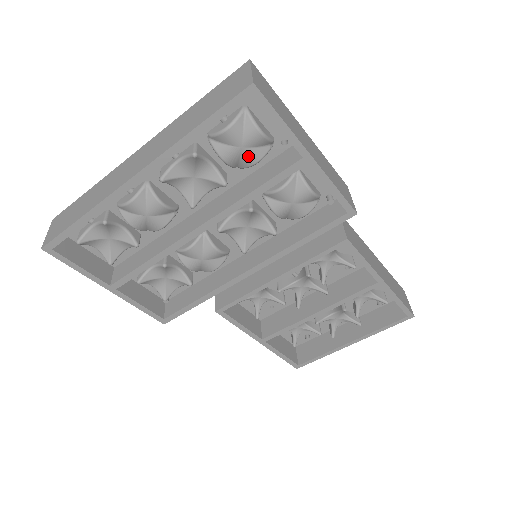
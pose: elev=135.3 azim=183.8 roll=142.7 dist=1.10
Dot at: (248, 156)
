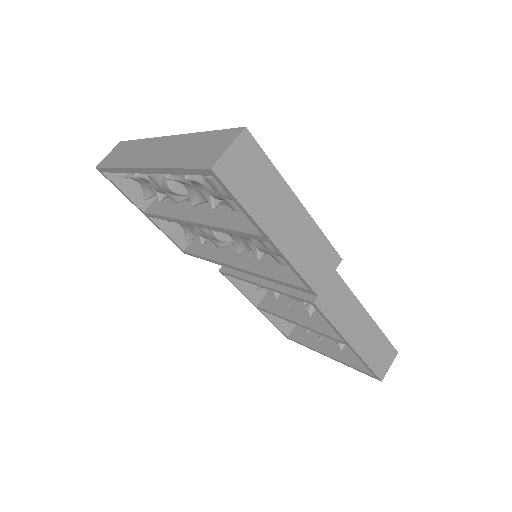
Dot at: (228, 203)
